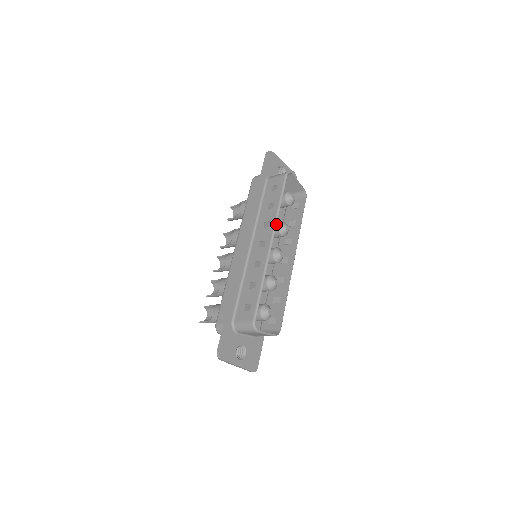
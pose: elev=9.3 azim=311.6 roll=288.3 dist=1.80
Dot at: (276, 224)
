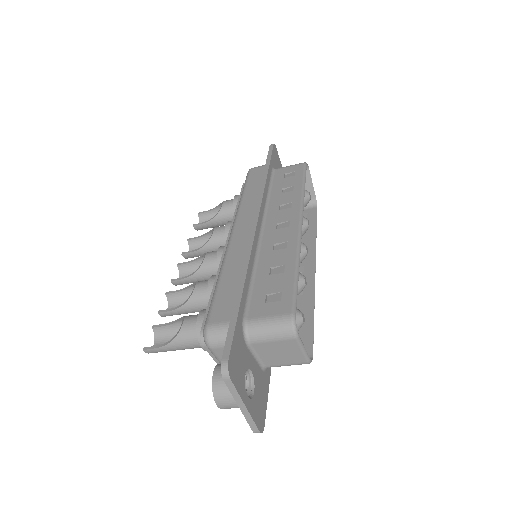
Dot at: (303, 205)
